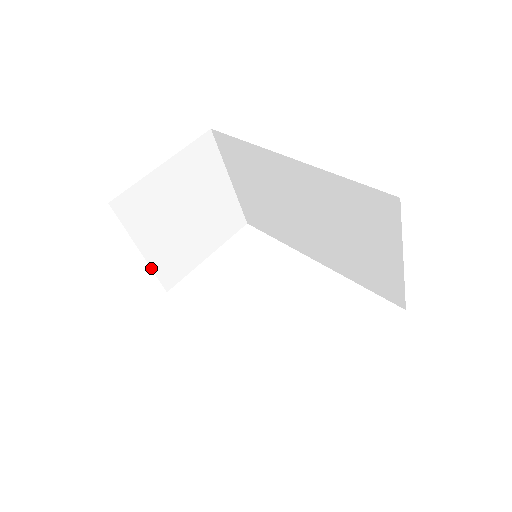
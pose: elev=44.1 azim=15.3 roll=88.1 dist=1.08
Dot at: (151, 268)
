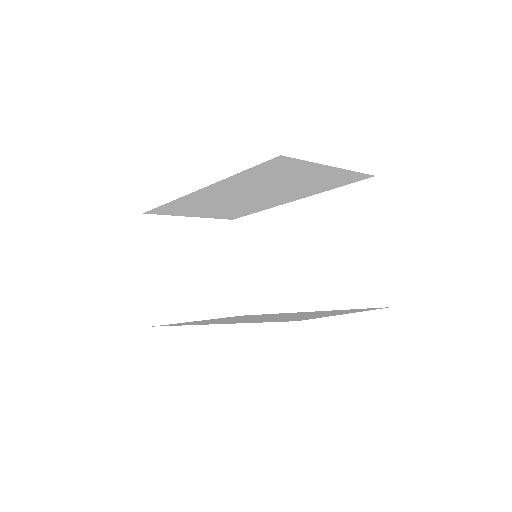
Dot at: (216, 318)
